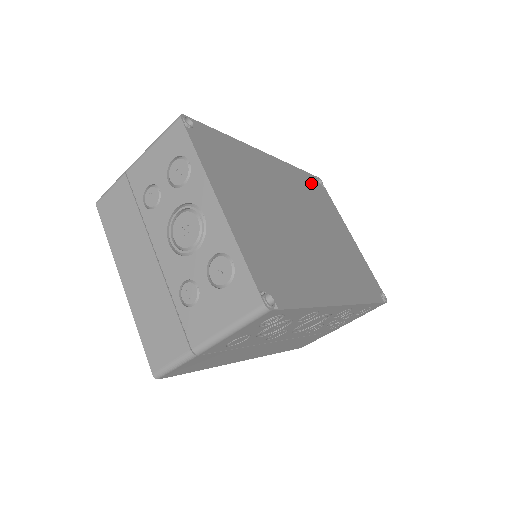
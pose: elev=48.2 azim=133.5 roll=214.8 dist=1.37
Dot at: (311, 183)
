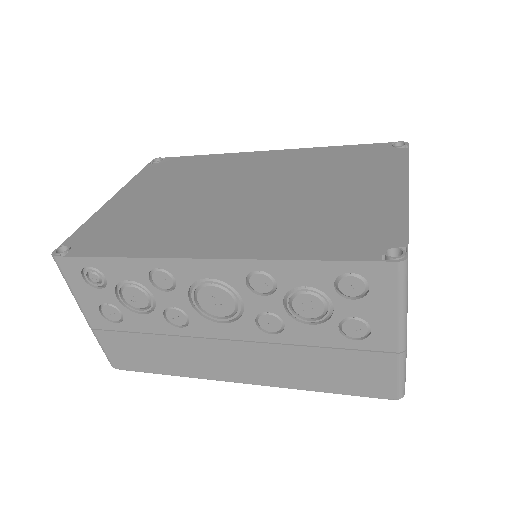
Dot at: (359, 152)
